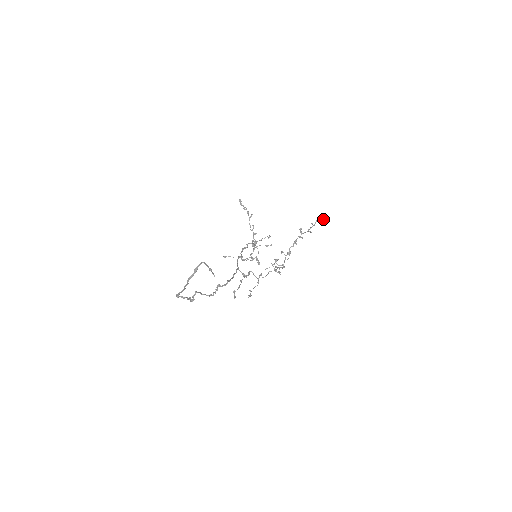
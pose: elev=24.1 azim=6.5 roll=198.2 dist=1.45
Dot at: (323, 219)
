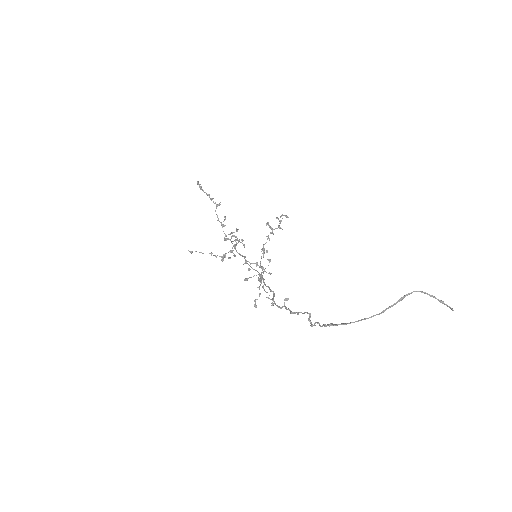
Dot at: (286, 215)
